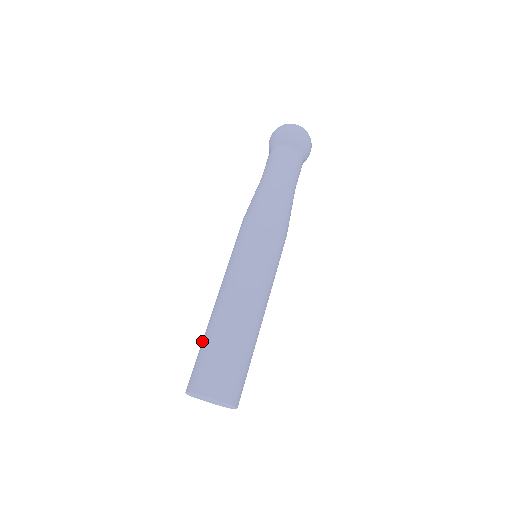
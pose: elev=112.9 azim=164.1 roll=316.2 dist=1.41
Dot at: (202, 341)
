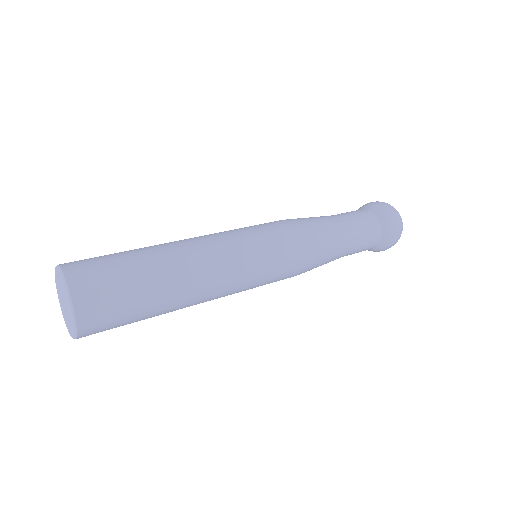
Dot at: occluded
